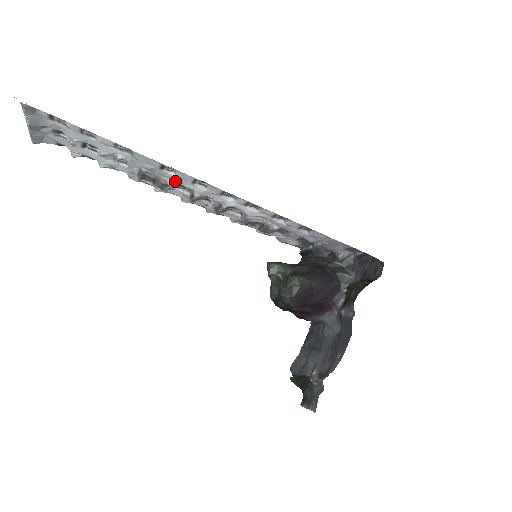
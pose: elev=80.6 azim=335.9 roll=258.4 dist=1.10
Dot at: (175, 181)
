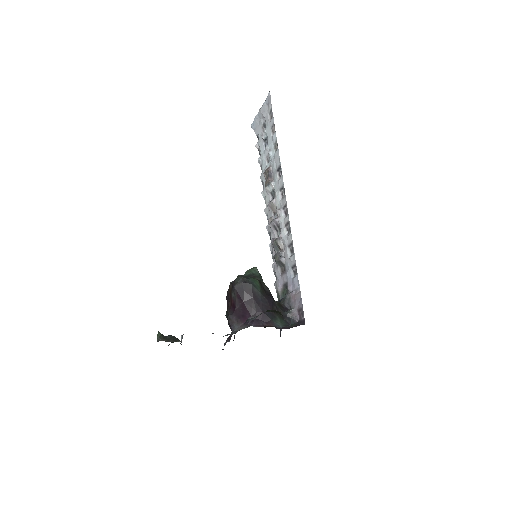
Dot at: (275, 185)
